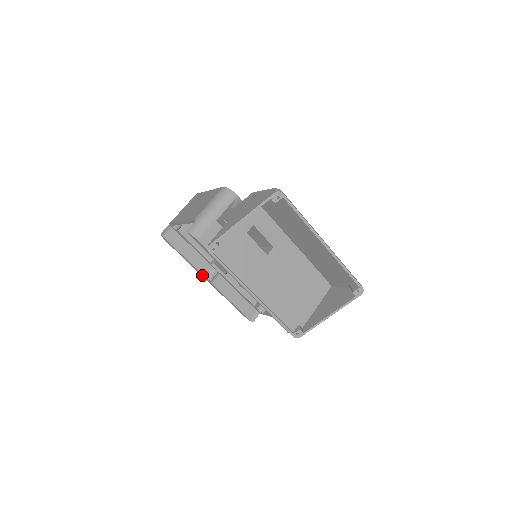
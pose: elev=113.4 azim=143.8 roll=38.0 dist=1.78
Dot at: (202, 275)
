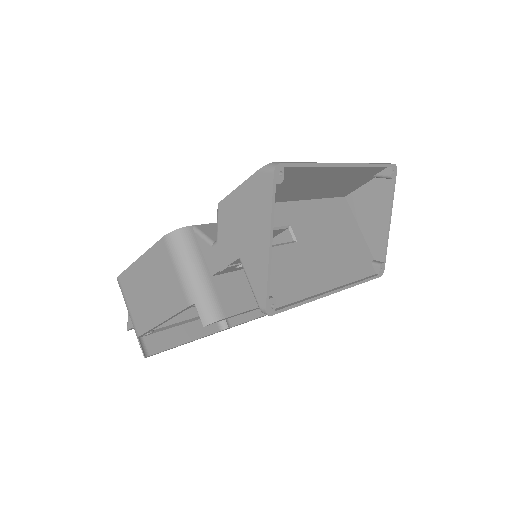
Dot at: occluded
